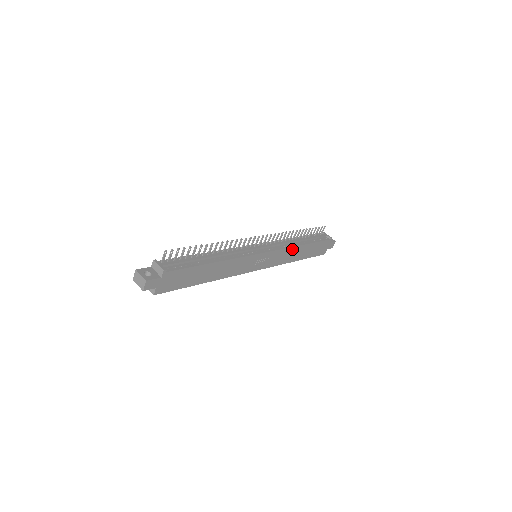
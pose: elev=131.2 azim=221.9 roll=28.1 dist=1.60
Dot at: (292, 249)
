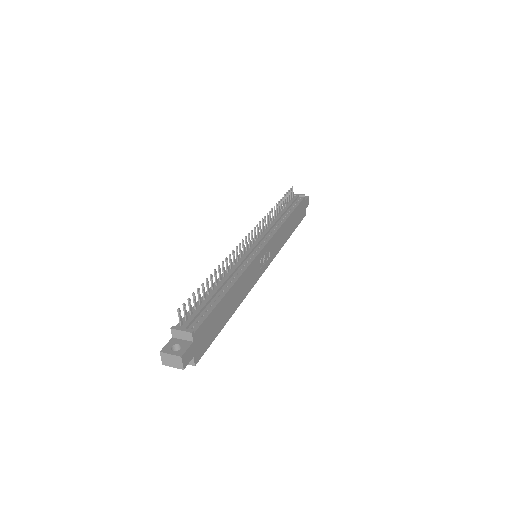
Dot at: (282, 227)
